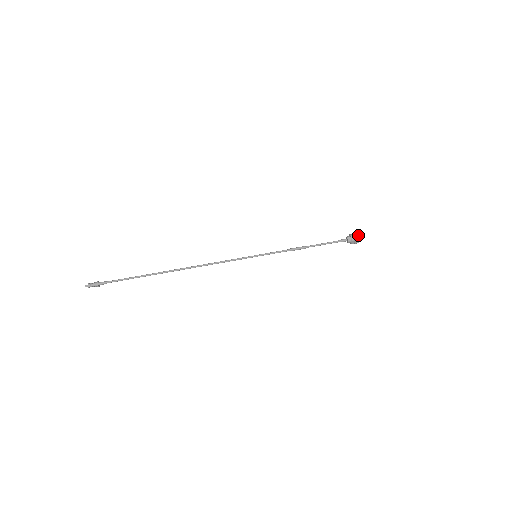
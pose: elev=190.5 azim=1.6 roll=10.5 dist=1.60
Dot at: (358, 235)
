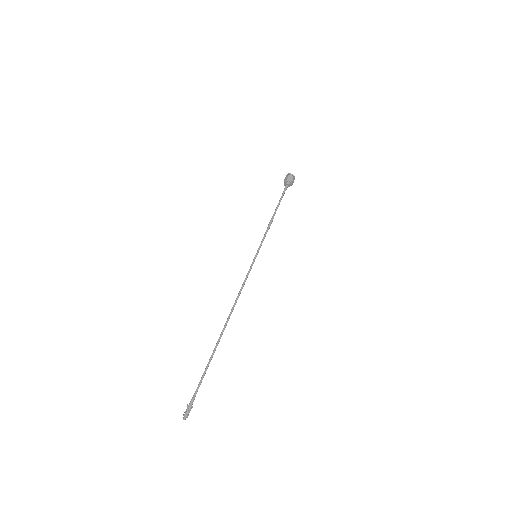
Dot at: (286, 176)
